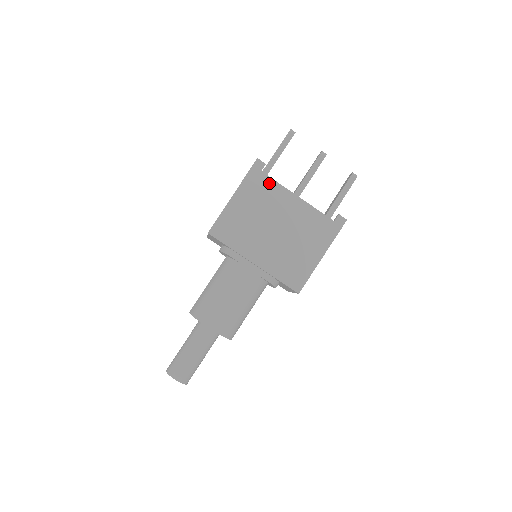
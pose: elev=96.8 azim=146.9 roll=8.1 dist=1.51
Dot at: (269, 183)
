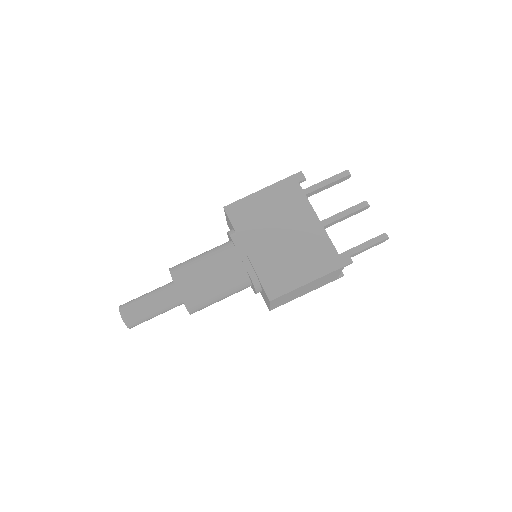
Dot at: (300, 195)
